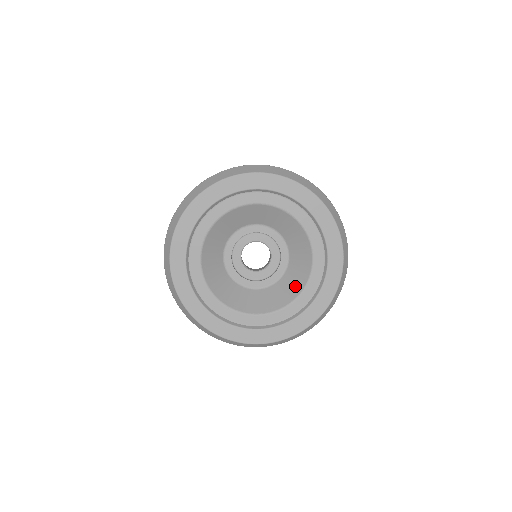
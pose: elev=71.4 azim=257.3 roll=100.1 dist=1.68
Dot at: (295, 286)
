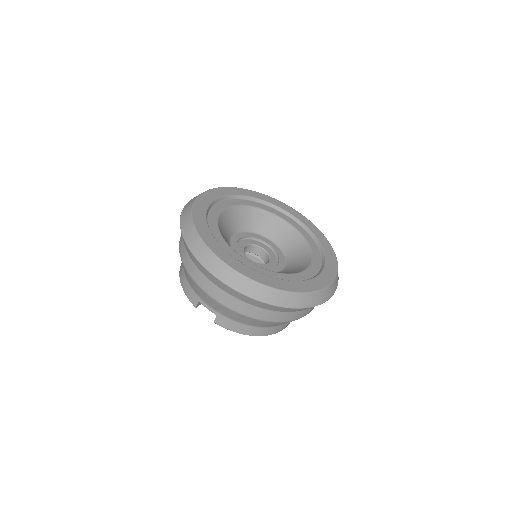
Dot at: occluded
